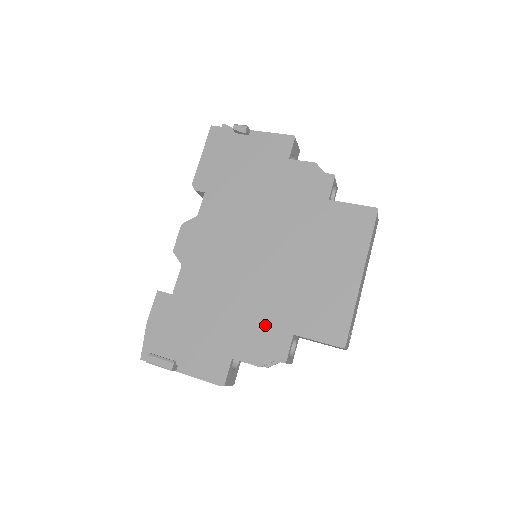
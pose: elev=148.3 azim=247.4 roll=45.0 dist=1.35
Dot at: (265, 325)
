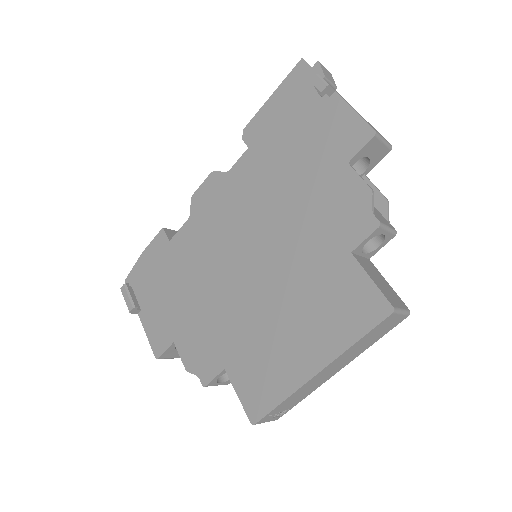
Dot at: (211, 337)
